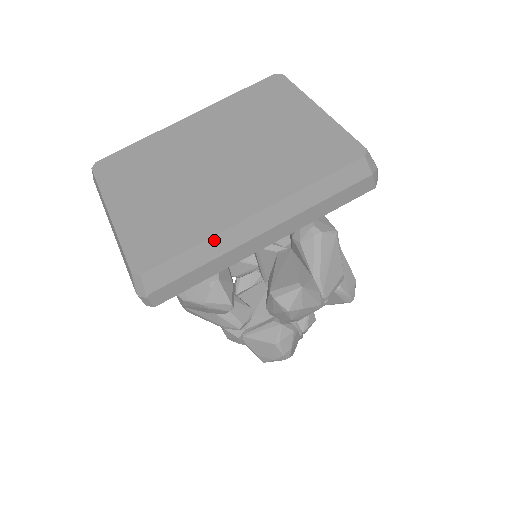
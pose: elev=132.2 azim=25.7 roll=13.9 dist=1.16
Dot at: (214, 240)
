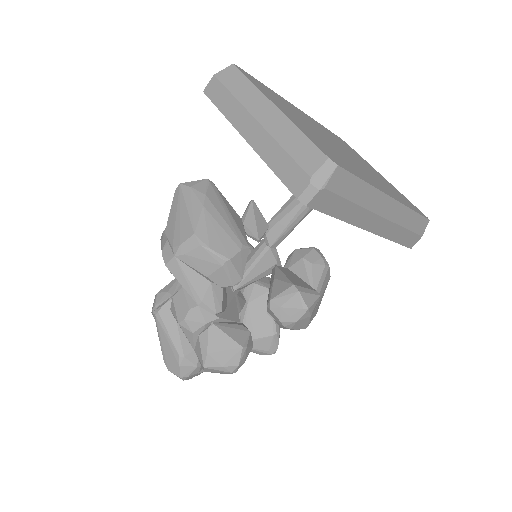
Dot at: (372, 191)
